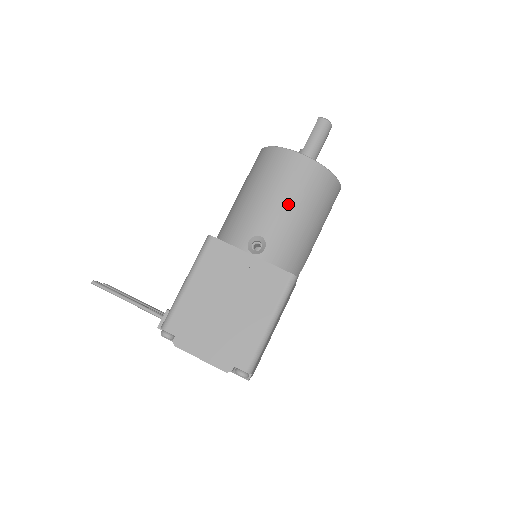
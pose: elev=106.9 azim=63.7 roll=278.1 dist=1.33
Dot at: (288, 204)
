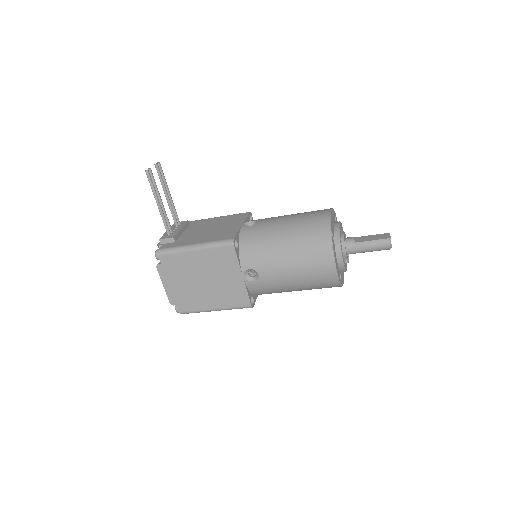
Dot at: (293, 278)
